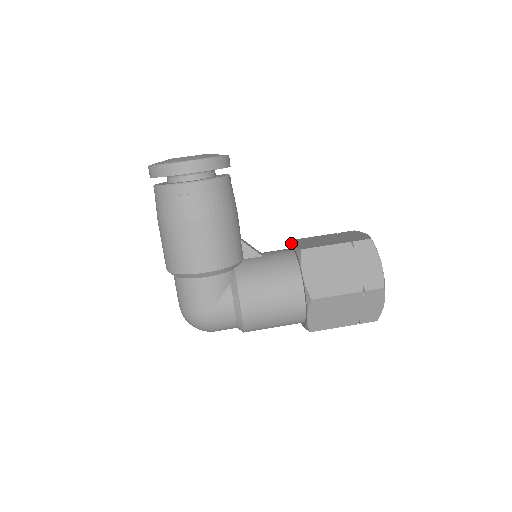
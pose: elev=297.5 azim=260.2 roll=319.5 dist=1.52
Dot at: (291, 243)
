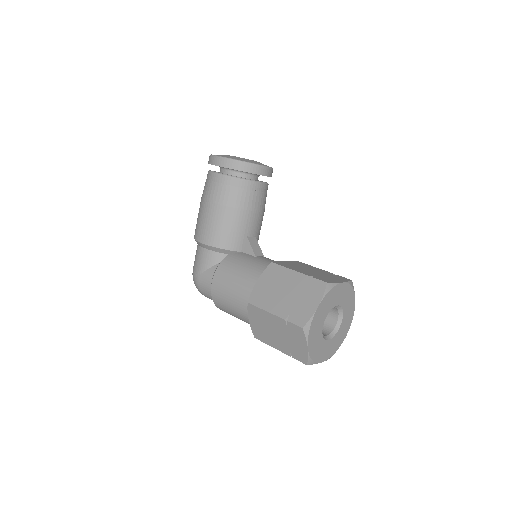
Dot at: occluded
